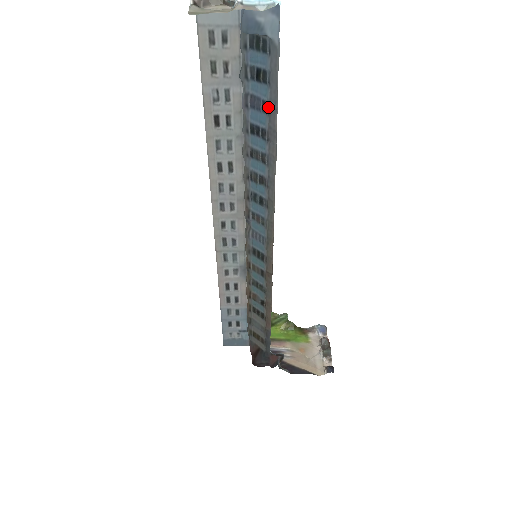
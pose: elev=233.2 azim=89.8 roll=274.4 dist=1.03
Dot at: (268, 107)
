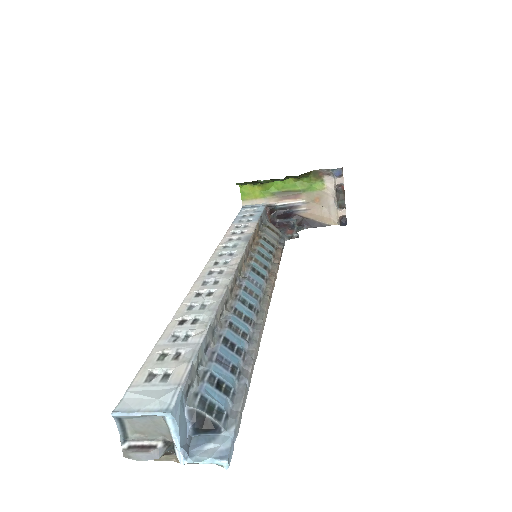
Dot at: (238, 375)
